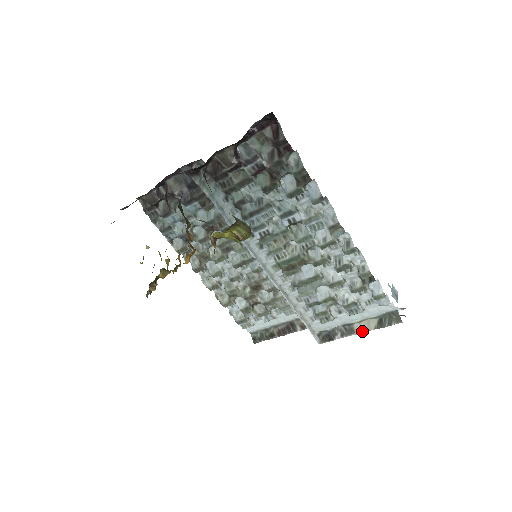
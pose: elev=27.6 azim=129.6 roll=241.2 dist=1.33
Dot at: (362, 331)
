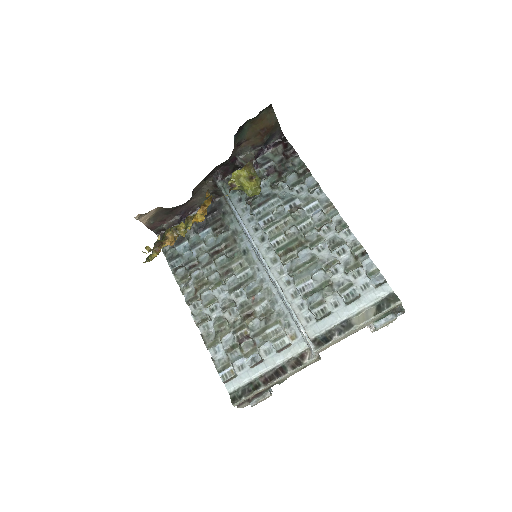
Dot at: (361, 322)
